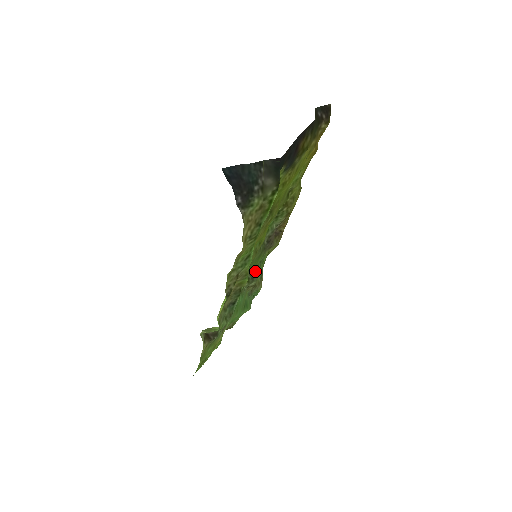
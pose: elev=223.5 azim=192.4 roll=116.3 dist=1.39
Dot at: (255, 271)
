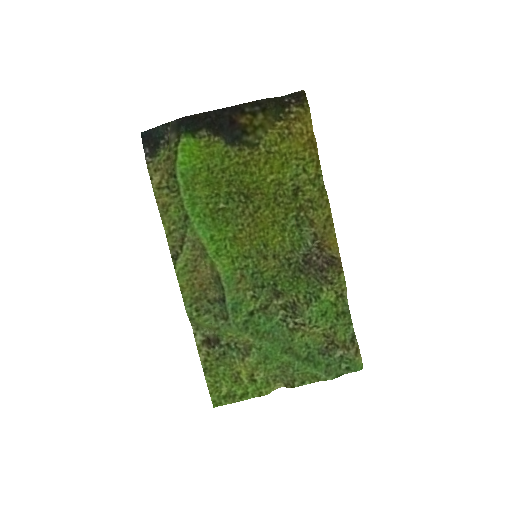
Dot at: (300, 302)
